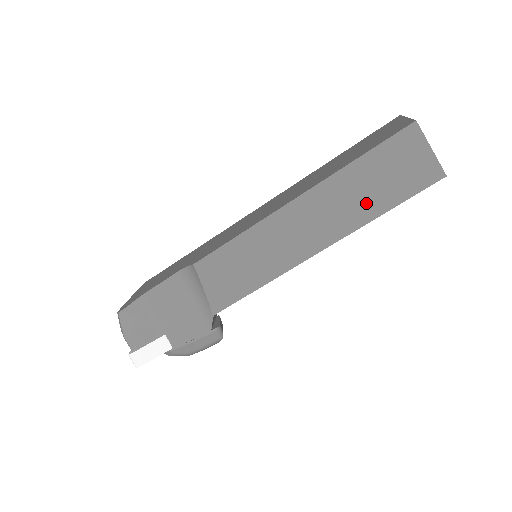
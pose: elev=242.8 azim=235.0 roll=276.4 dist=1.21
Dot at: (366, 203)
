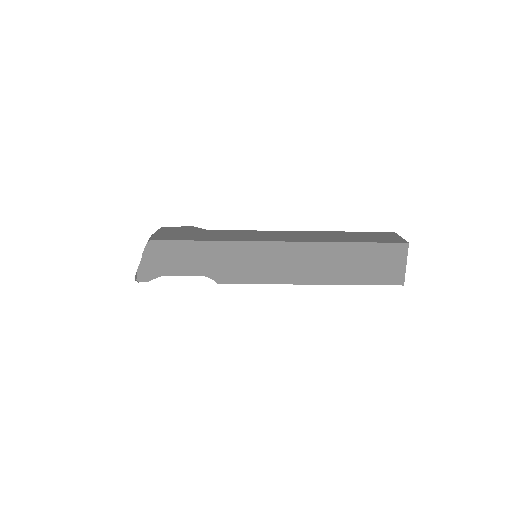
Dot at: occluded
